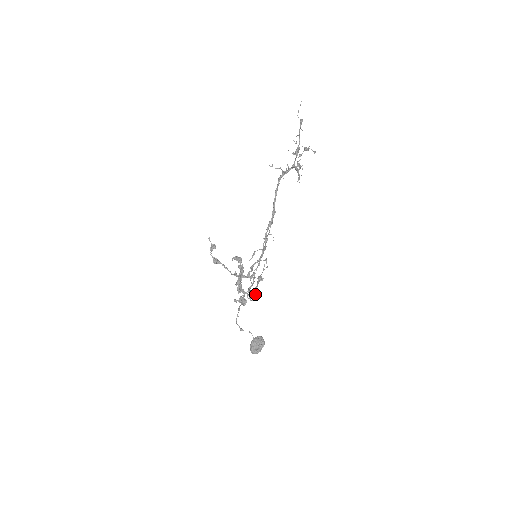
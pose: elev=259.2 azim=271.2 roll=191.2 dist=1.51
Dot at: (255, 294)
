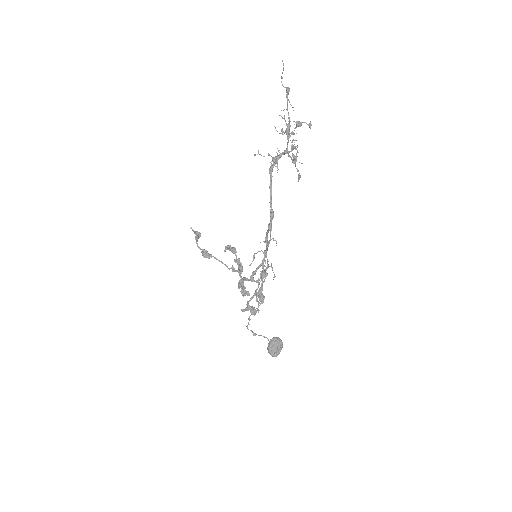
Dot at: (263, 296)
